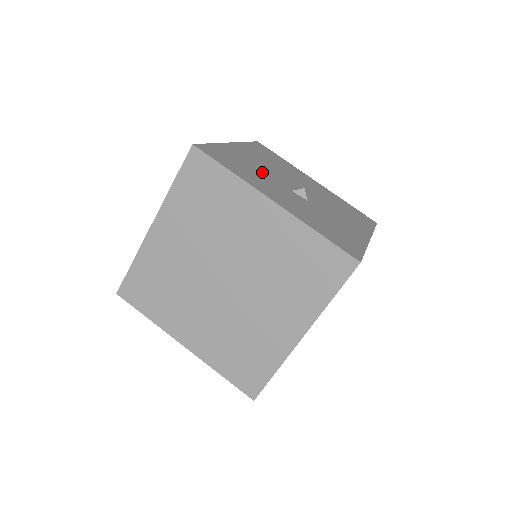
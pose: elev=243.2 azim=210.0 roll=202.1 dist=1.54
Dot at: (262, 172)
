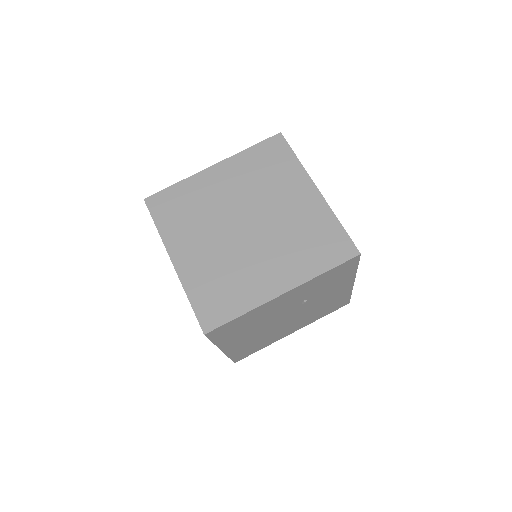
Dot at: occluded
